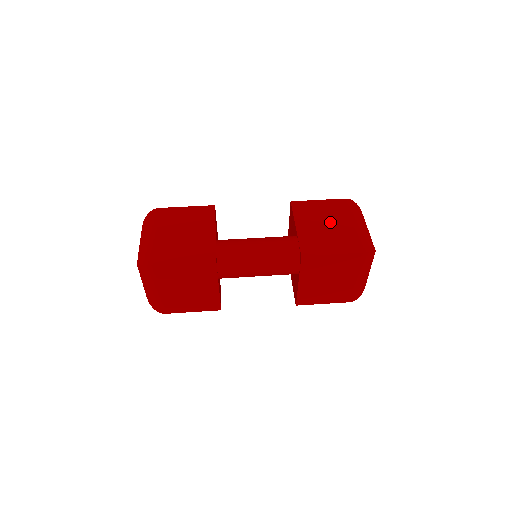
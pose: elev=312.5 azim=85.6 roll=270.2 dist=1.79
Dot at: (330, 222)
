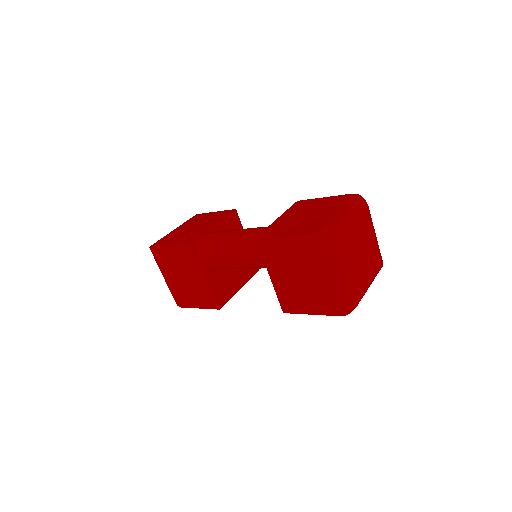
Dot at: (313, 212)
